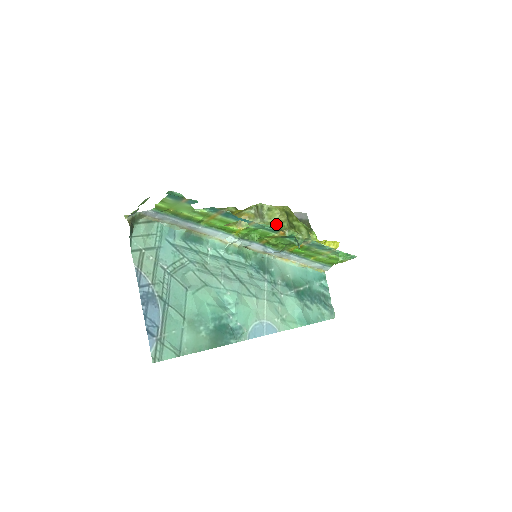
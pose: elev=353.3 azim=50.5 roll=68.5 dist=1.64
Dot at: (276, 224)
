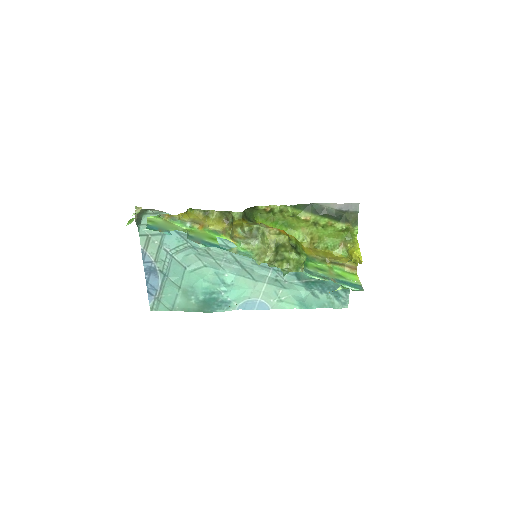
Dot at: (259, 256)
